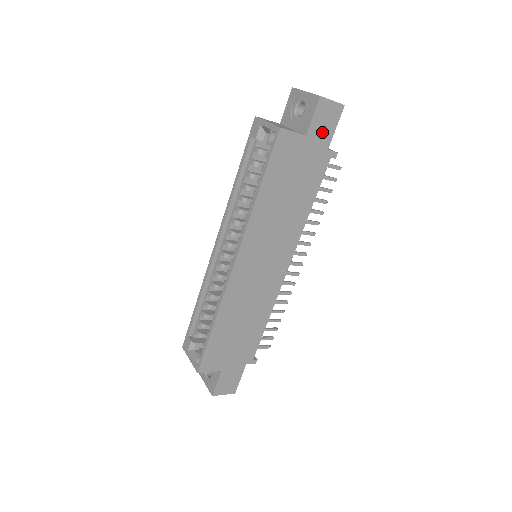
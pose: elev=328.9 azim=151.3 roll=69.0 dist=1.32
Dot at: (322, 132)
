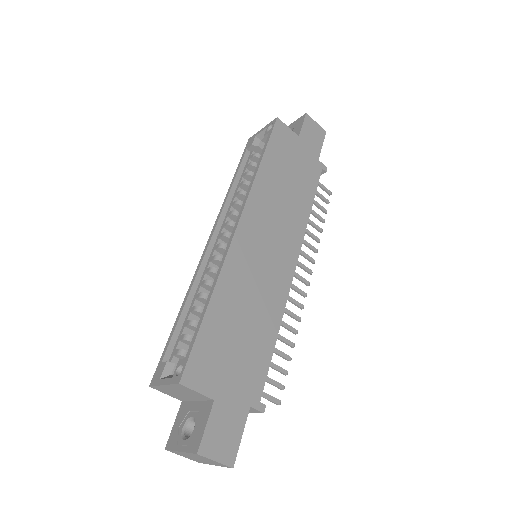
Dot at: (311, 142)
